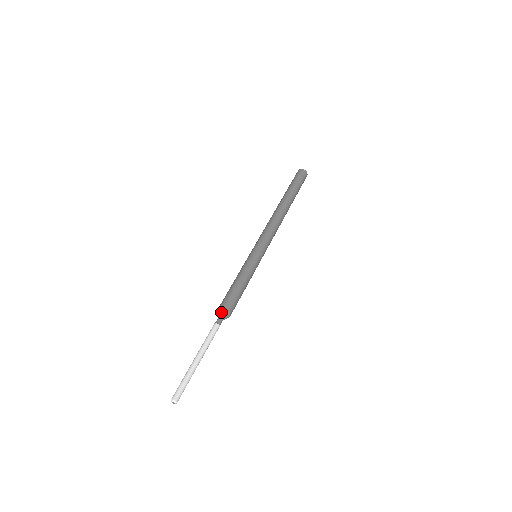
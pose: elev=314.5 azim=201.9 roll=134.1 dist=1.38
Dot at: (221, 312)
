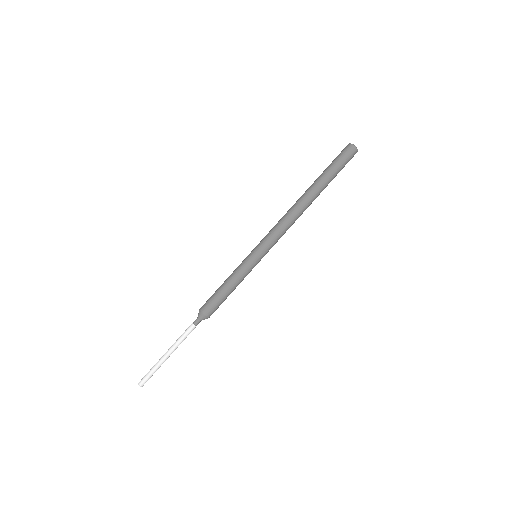
Dot at: (201, 315)
